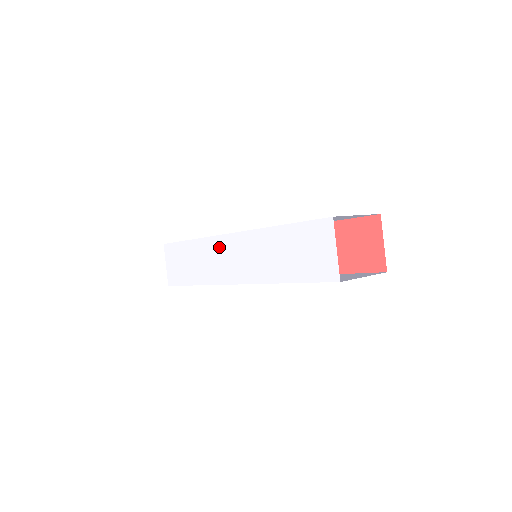
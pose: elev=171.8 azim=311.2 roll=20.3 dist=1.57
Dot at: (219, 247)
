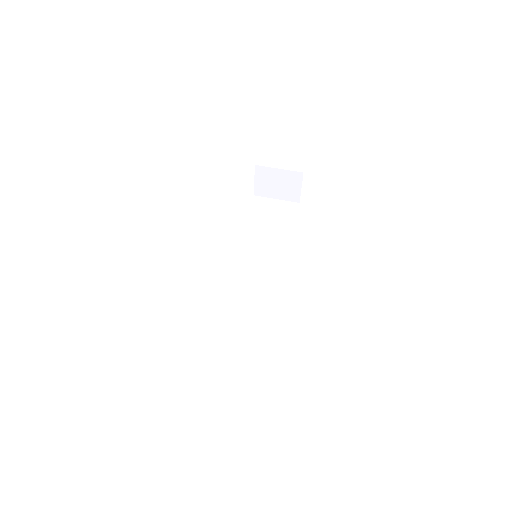
Dot at: occluded
